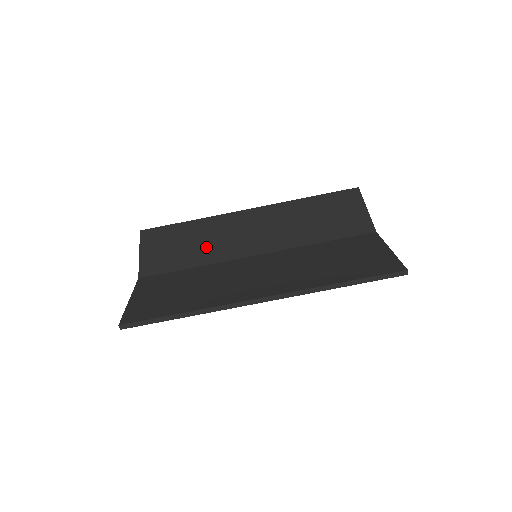
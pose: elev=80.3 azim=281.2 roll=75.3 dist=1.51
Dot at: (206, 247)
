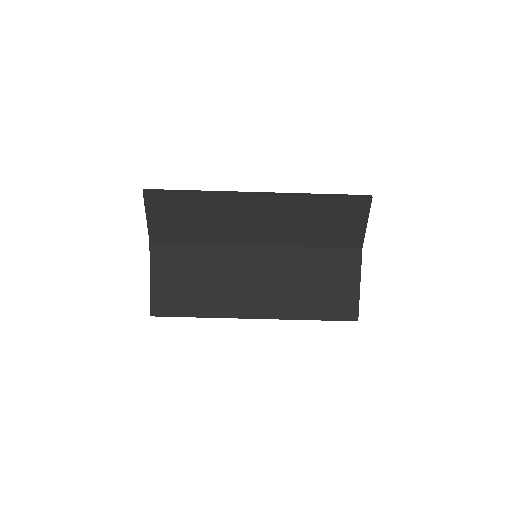
Dot at: (212, 227)
